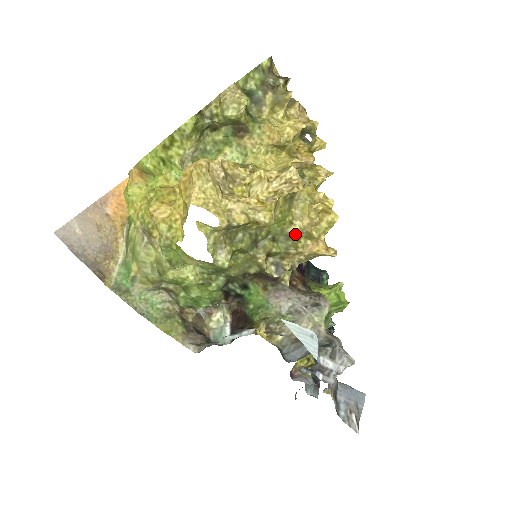
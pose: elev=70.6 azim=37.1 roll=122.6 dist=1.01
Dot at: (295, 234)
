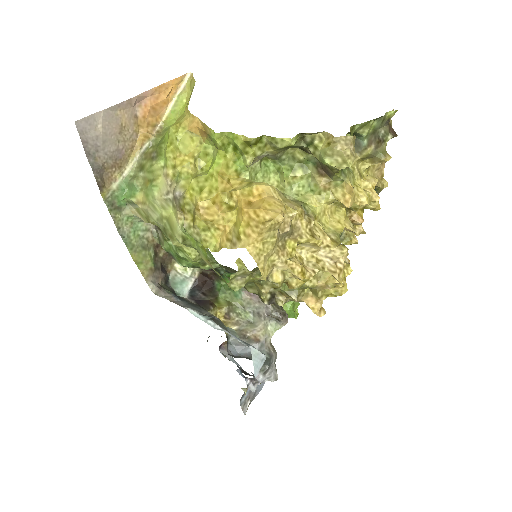
Dot at: (305, 287)
